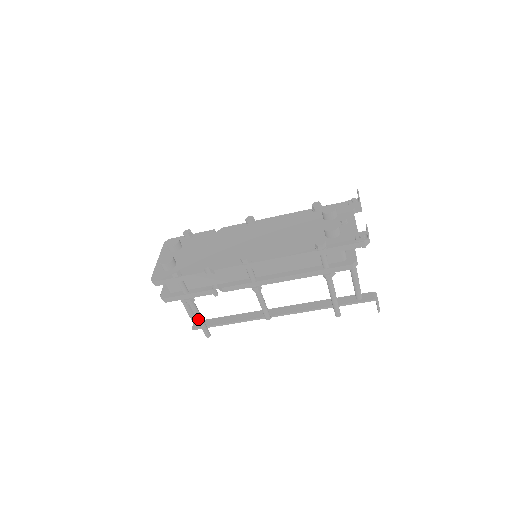
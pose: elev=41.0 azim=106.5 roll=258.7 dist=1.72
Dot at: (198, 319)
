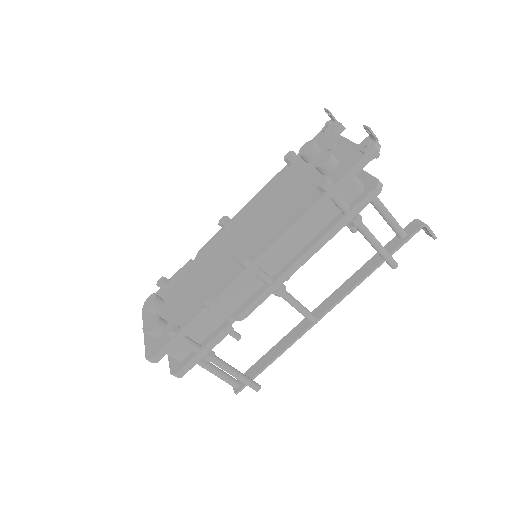
Dot at: (233, 374)
